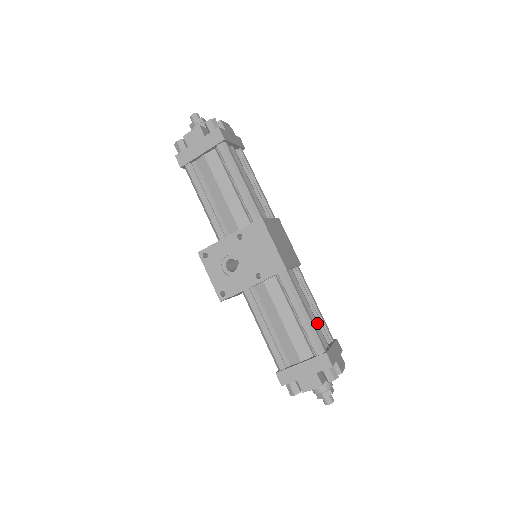
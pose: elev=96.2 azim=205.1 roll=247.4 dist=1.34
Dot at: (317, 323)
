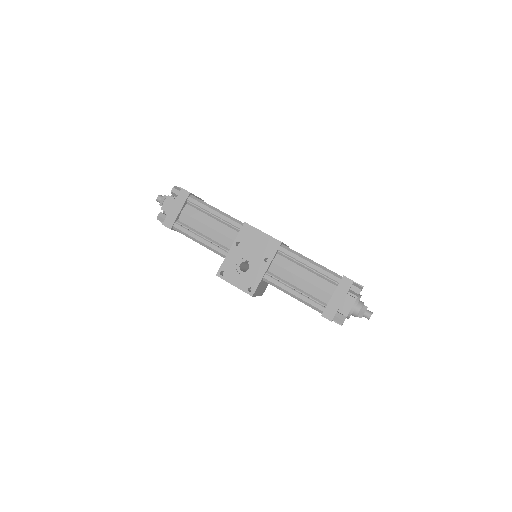
Dot at: occluded
